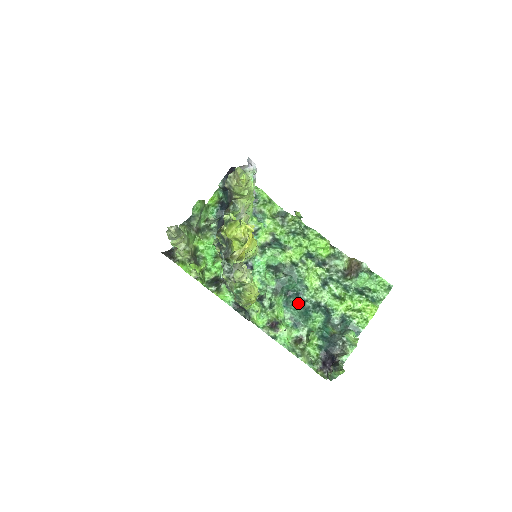
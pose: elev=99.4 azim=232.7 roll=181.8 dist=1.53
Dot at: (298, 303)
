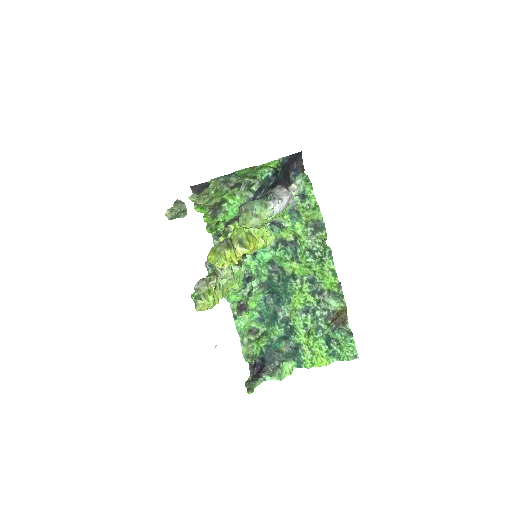
Dot at: (274, 307)
